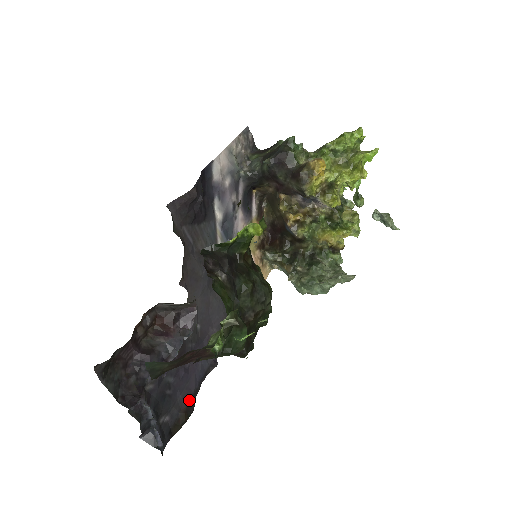
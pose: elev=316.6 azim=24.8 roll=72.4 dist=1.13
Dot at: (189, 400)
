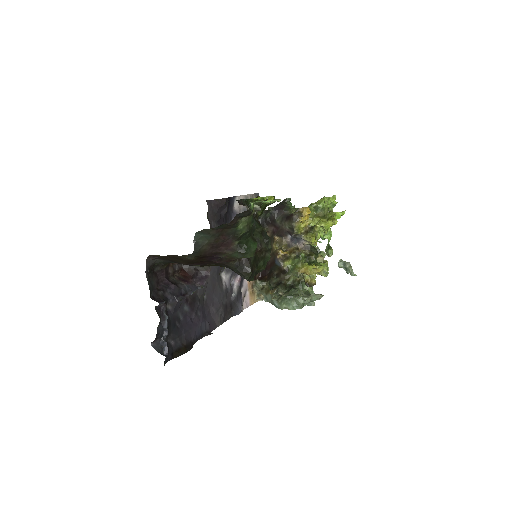
Dot at: (189, 342)
